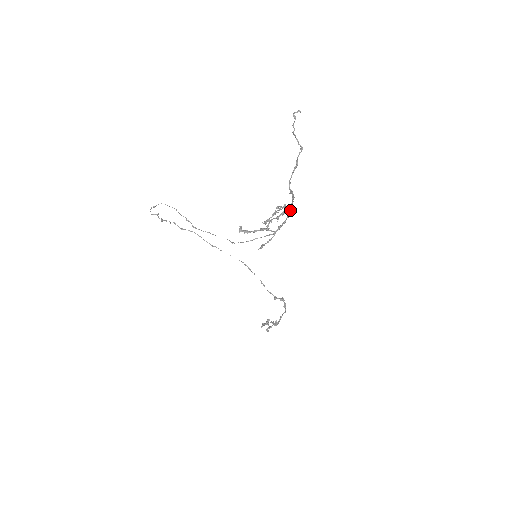
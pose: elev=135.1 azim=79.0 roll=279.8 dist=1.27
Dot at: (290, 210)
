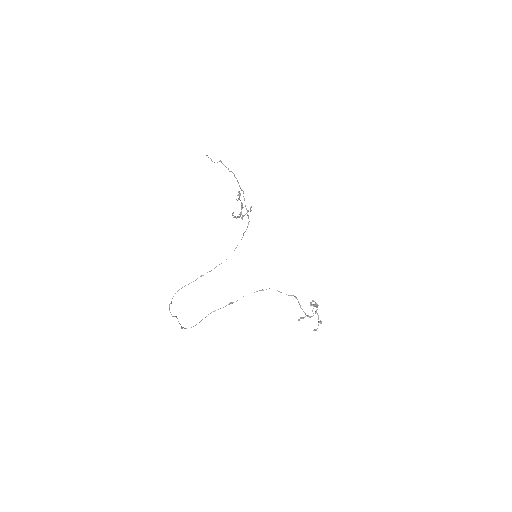
Dot at: (243, 191)
